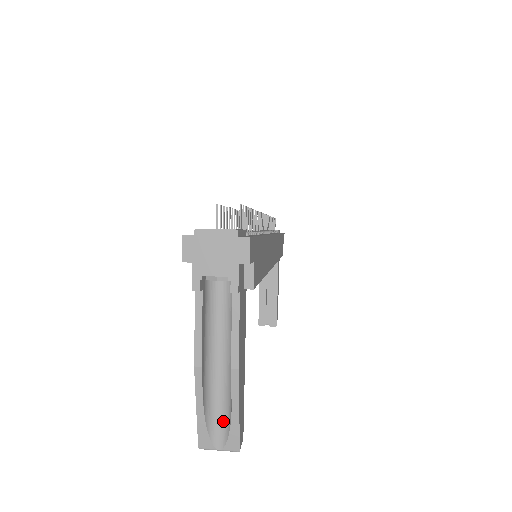
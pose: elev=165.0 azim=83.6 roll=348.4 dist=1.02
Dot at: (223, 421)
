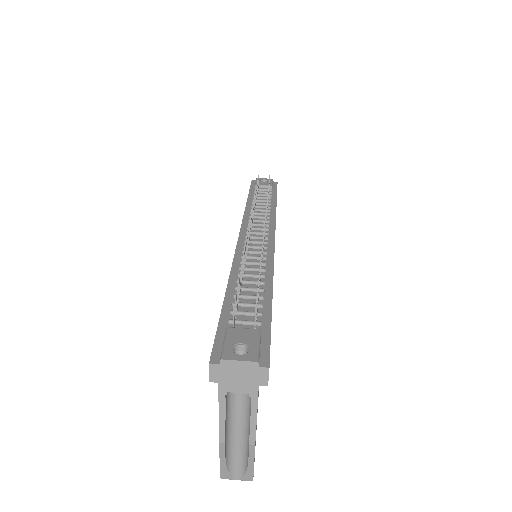
Dot at: (240, 465)
